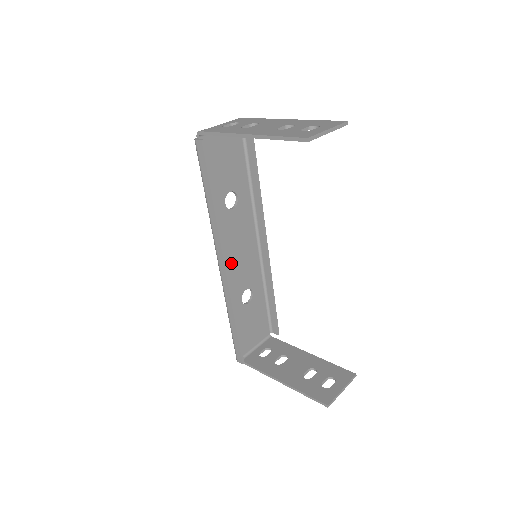
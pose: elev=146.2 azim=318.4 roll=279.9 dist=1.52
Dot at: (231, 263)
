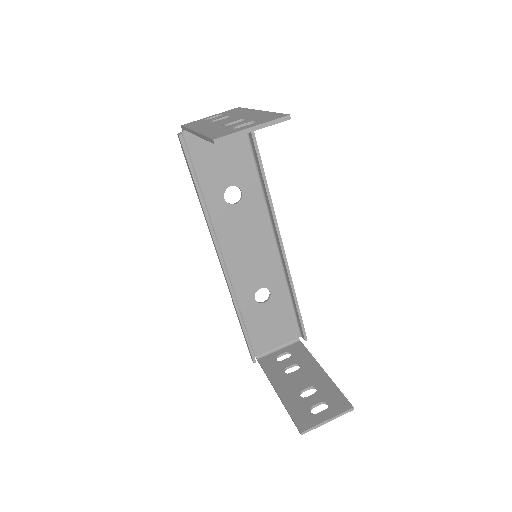
Dot at: (237, 260)
